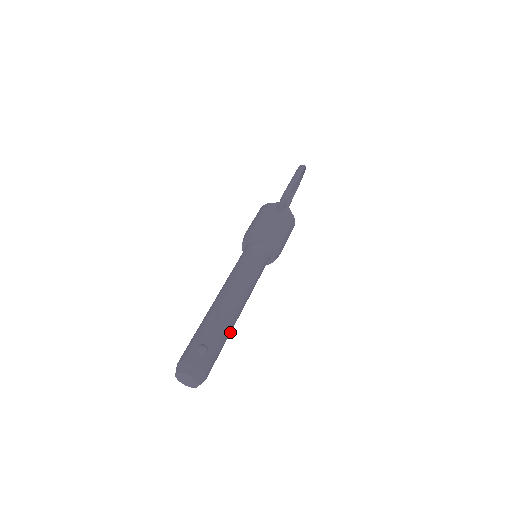
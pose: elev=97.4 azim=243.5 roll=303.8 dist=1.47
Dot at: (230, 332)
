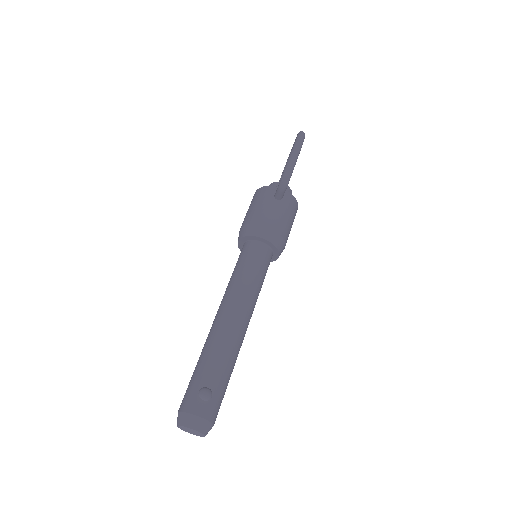
Dot at: (235, 361)
